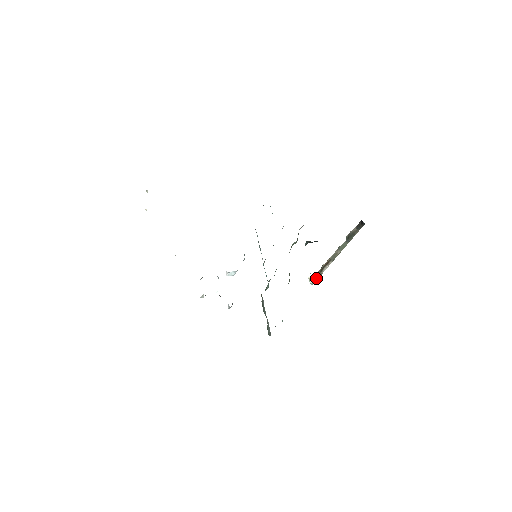
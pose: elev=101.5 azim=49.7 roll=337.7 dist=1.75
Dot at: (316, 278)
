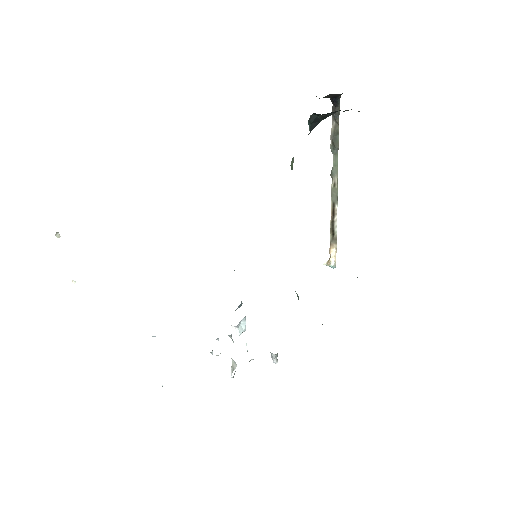
Dot at: (334, 252)
